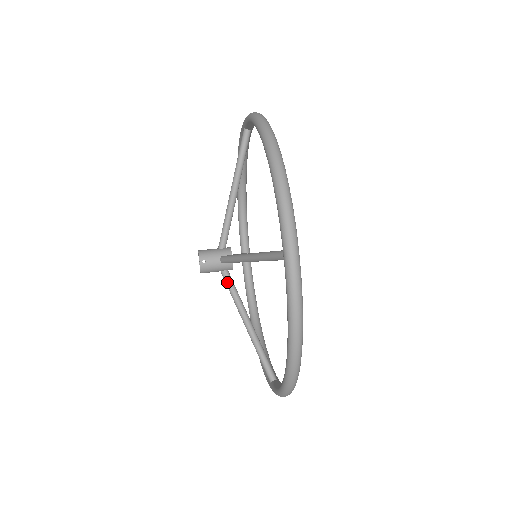
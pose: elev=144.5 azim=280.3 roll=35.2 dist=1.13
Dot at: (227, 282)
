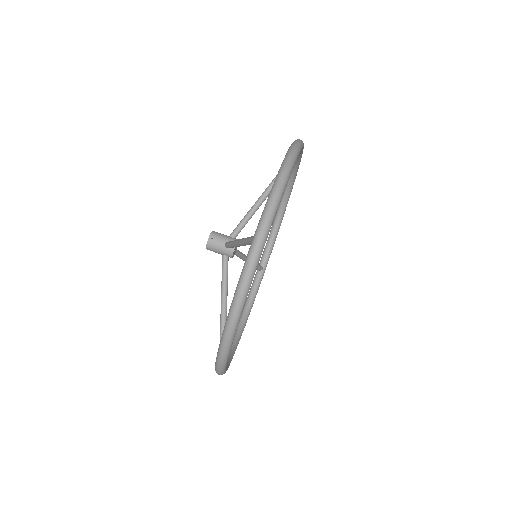
Dot at: (223, 265)
